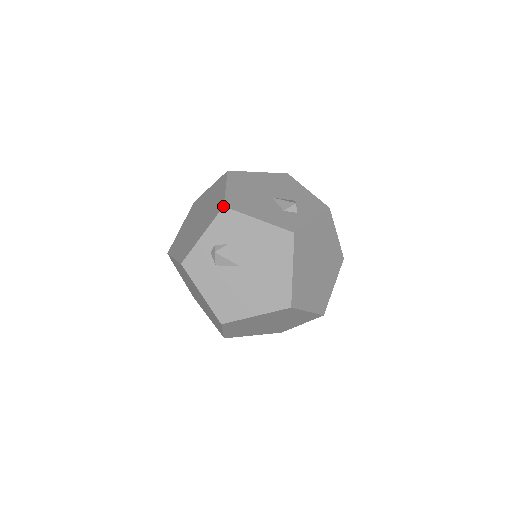
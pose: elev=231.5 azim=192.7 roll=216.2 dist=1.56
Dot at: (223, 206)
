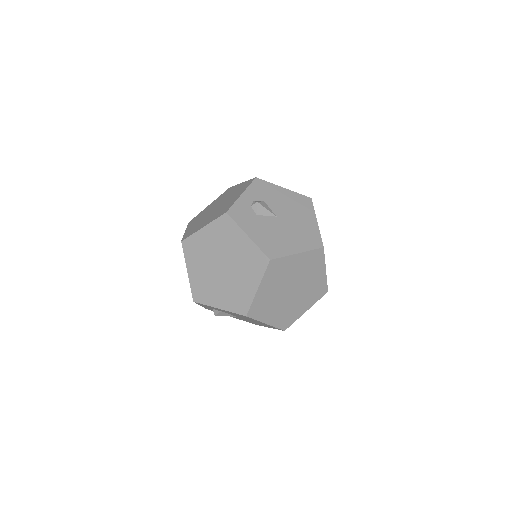
Dot at: (255, 177)
